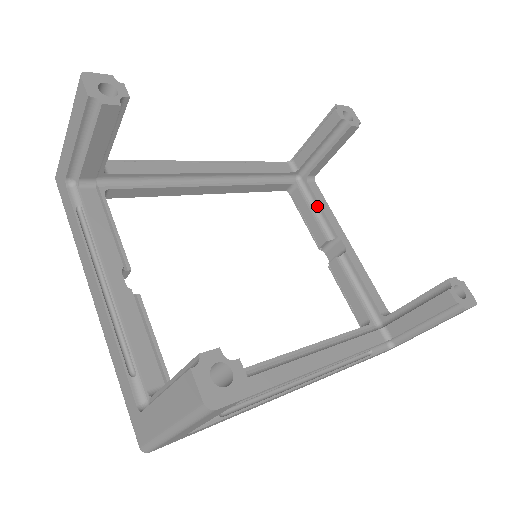
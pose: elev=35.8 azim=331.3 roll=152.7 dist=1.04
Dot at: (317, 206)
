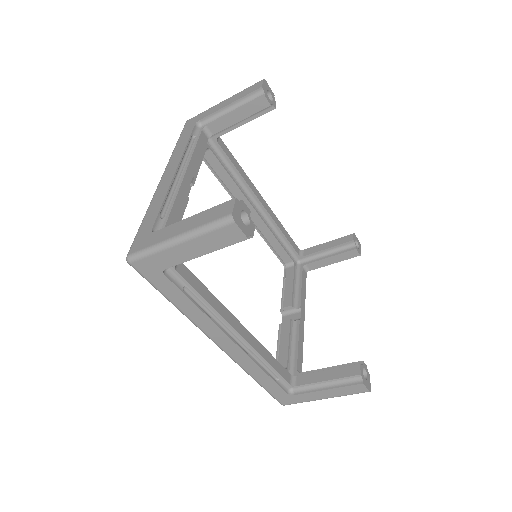
Dot at: (299, 284)
